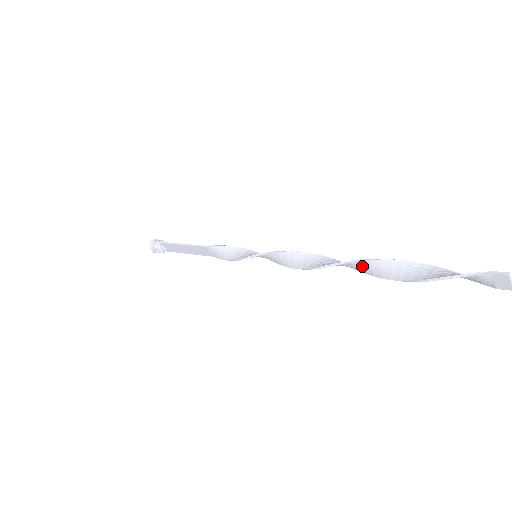
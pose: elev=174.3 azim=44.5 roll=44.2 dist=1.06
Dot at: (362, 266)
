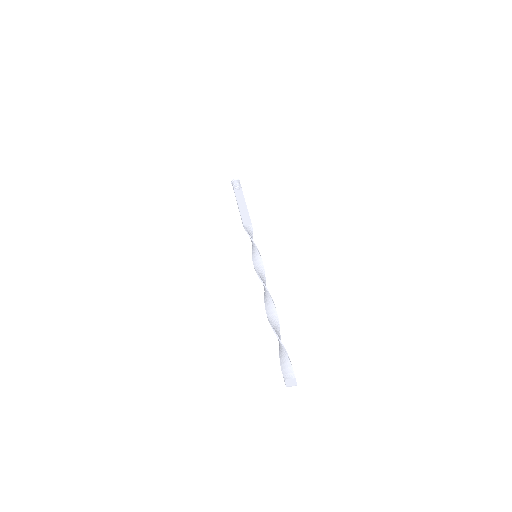
Dot at: (272, 319)
